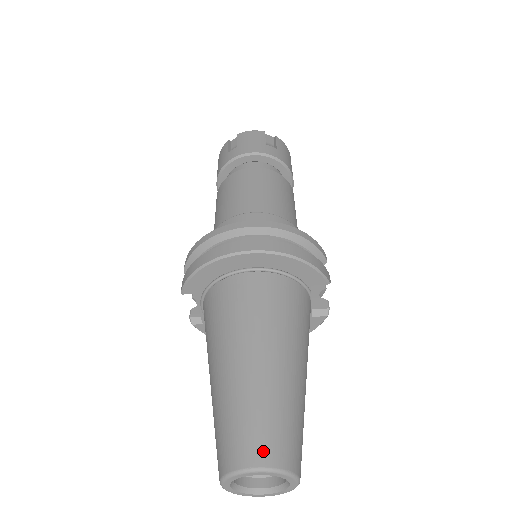
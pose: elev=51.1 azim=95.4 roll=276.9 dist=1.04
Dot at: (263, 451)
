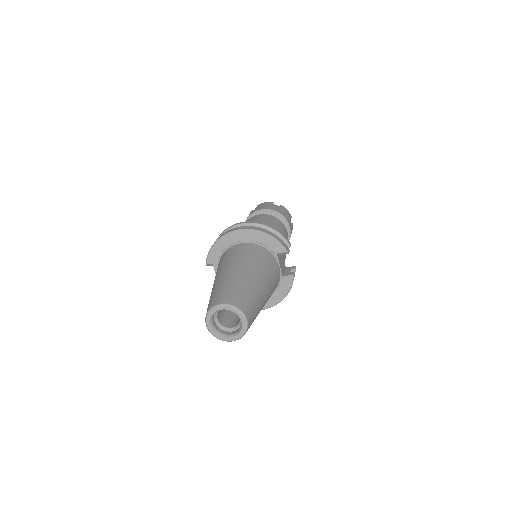
Dot at: (226, 298)
